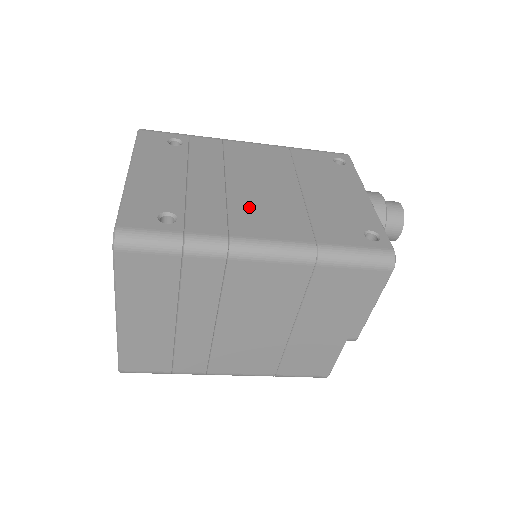
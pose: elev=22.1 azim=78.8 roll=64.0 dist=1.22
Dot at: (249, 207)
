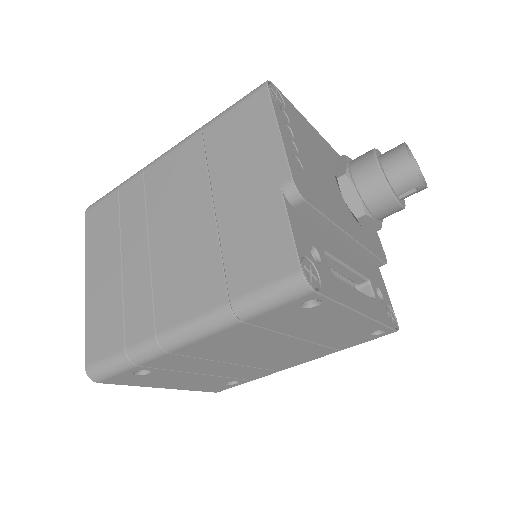
Dot at: occluded
